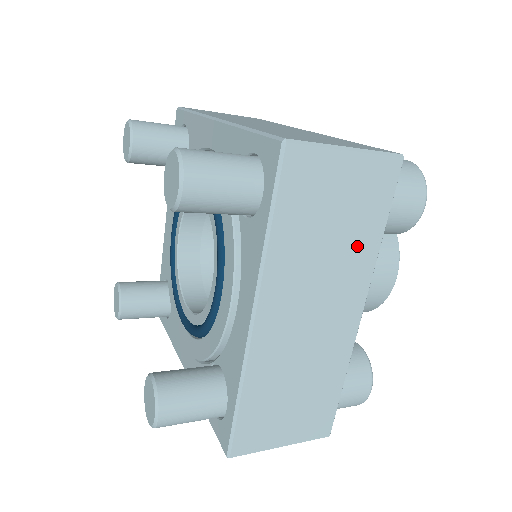
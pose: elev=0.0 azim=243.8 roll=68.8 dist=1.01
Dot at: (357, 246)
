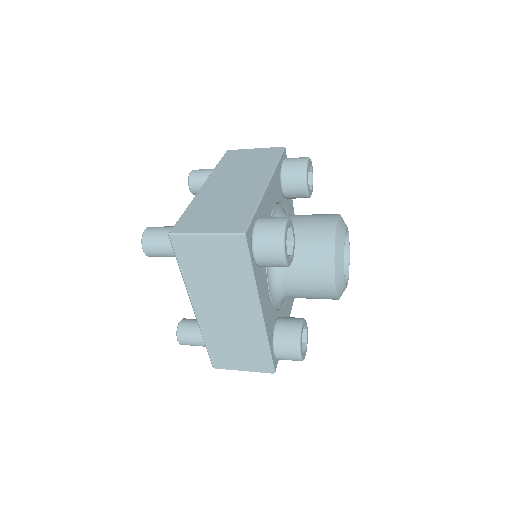
Dot at: (237, 279)
